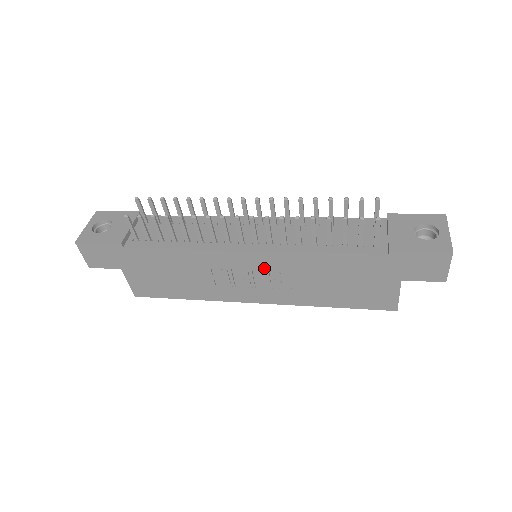
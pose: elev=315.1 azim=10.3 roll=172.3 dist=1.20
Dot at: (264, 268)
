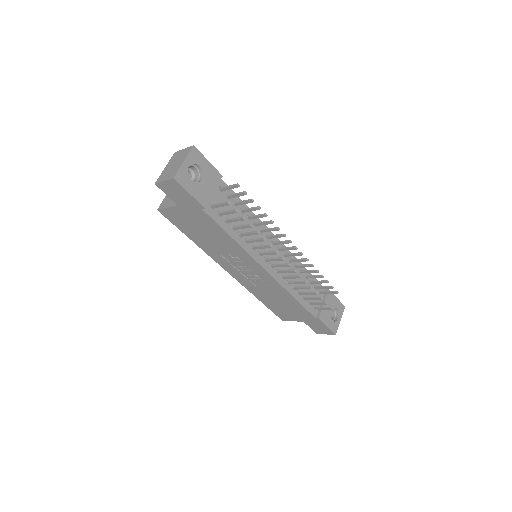
Dot at: (260, 276)
